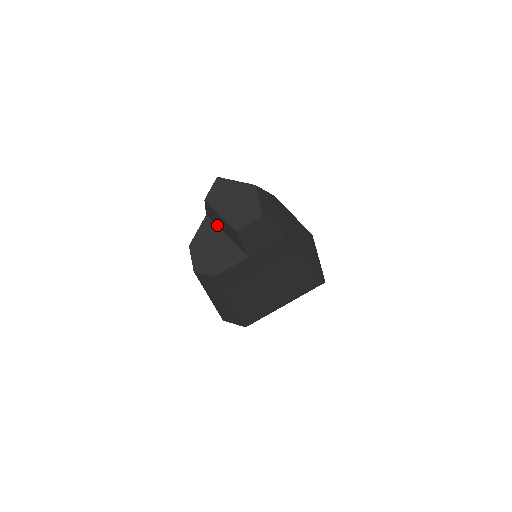
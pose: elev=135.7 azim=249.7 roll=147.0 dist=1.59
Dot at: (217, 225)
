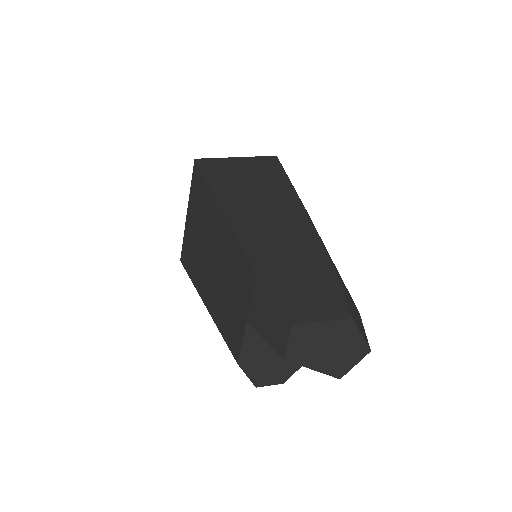
Dot at: occluded
